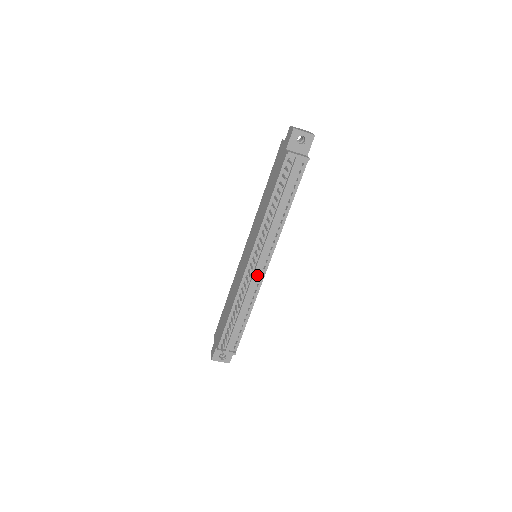
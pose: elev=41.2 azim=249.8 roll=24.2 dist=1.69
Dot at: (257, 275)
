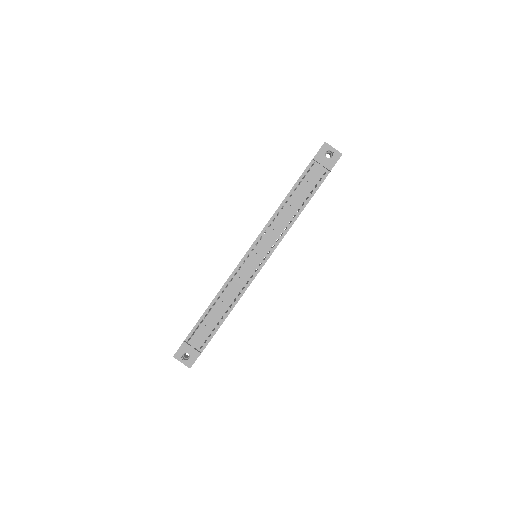
Dot at: (250, 270)
